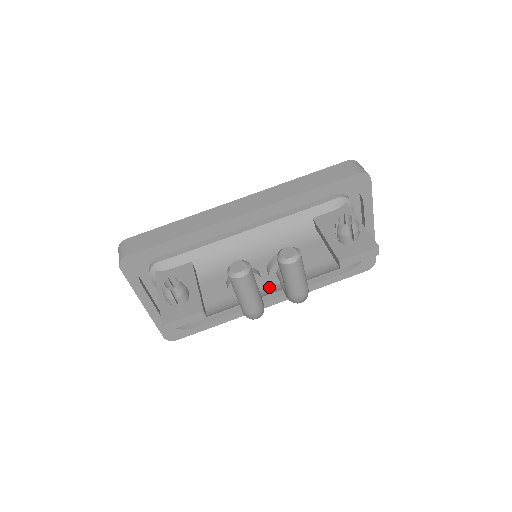
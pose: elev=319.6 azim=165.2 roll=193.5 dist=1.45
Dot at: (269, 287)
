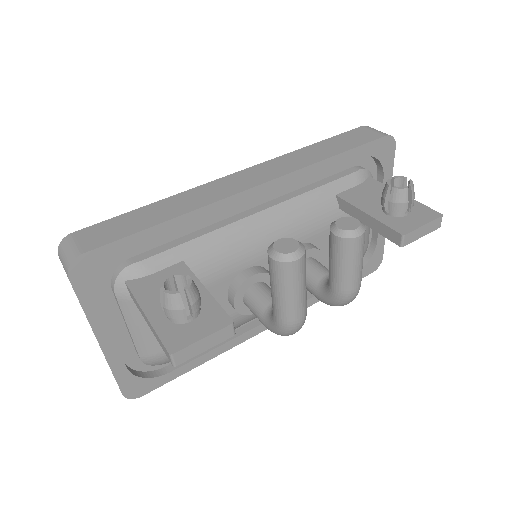
Dot at: occluded
